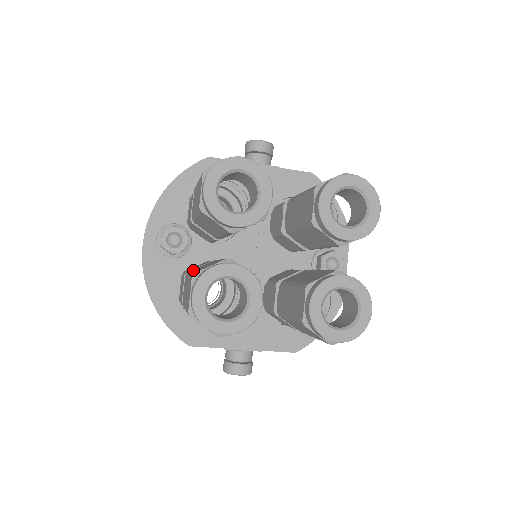
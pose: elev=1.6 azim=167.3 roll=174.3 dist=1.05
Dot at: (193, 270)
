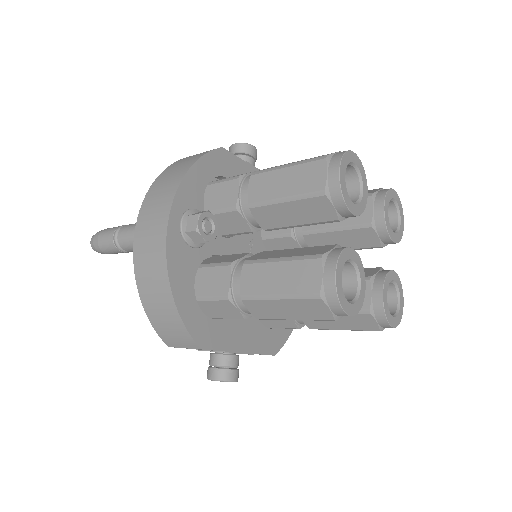
Dot at: (267, 257)
